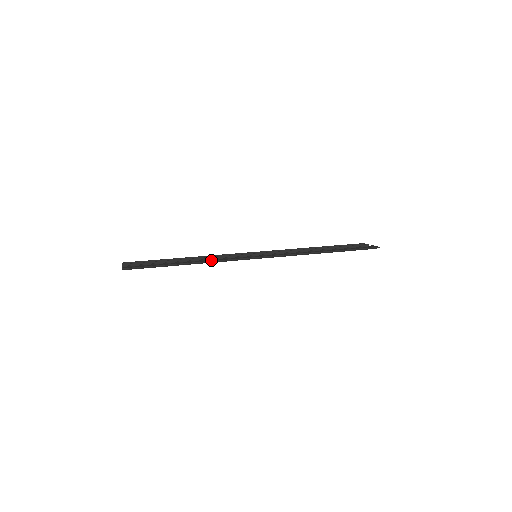
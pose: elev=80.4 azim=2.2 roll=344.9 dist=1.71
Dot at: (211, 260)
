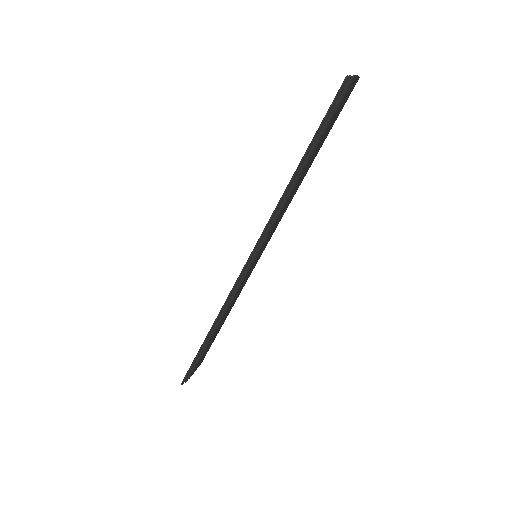
Dot at: (219, 312)
